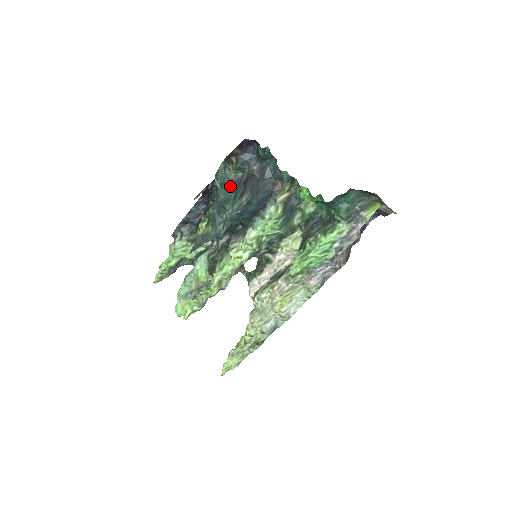
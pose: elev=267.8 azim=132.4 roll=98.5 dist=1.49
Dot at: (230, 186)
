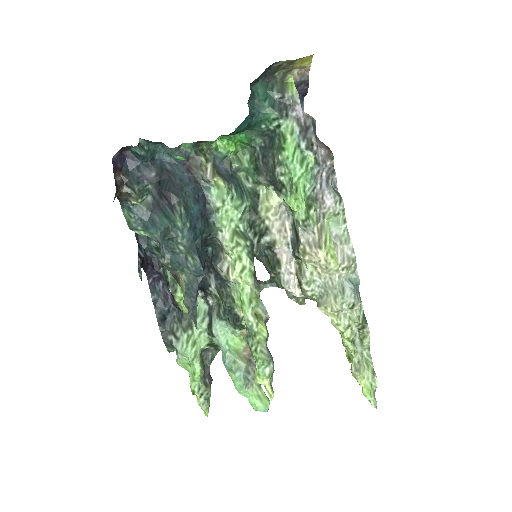
Dot at: (153, 218)
